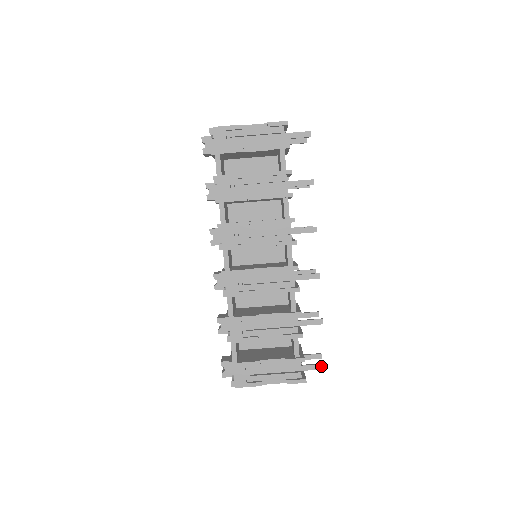
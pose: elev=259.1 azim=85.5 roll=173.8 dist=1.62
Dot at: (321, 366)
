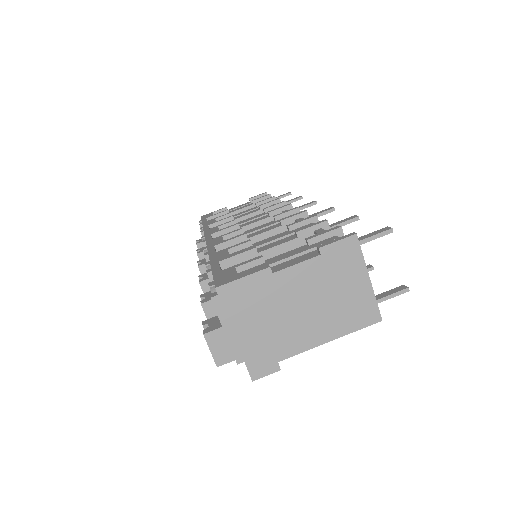
Dot at: (380, 231)
